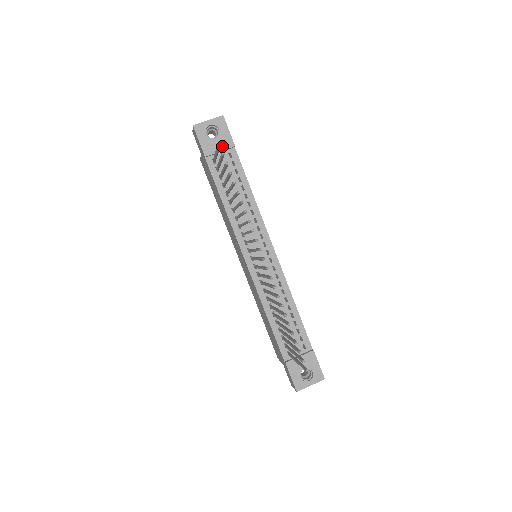
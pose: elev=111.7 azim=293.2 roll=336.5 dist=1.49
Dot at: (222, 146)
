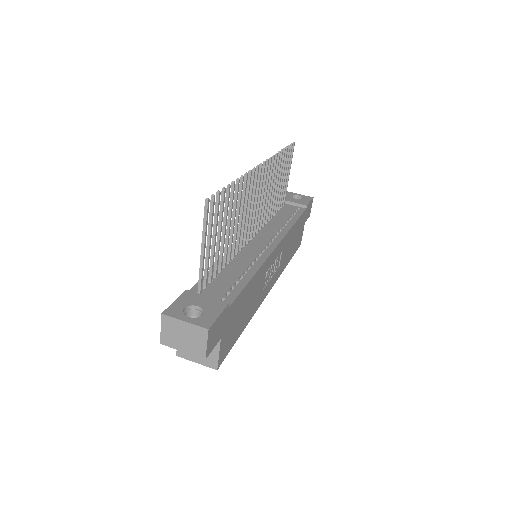
Dot at: (297, 202)
